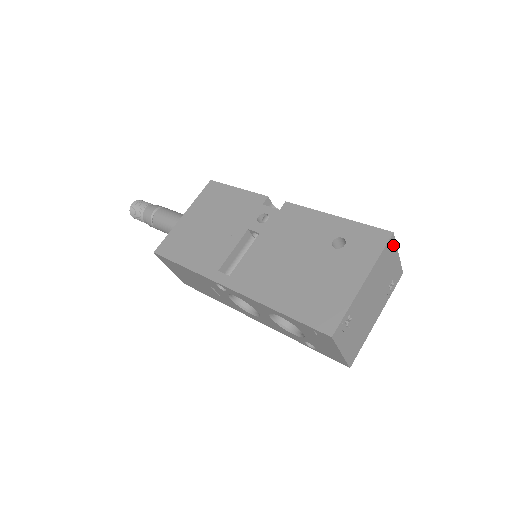
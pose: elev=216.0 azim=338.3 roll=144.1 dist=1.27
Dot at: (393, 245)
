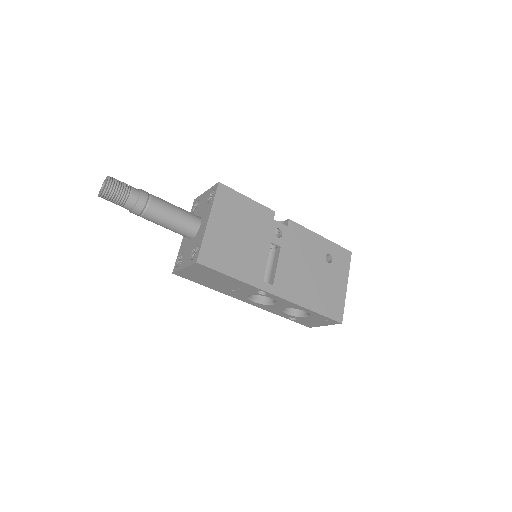
Dot at: occluded
